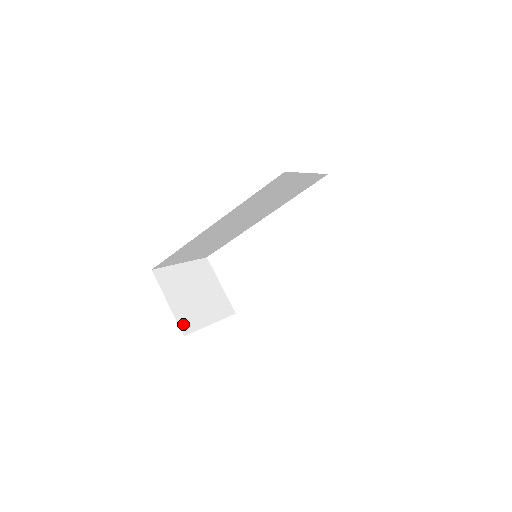
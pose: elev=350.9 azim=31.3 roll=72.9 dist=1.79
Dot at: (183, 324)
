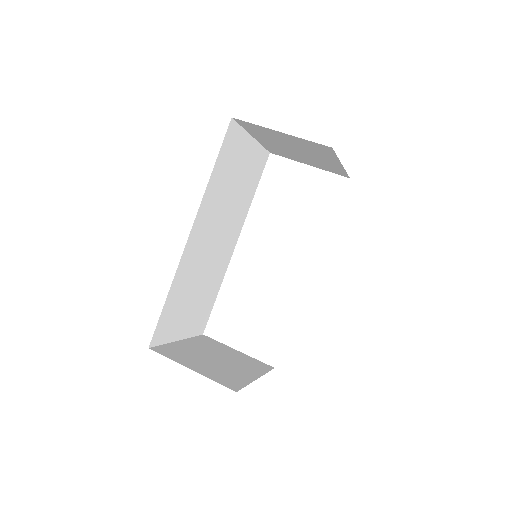
Dot at: (225, 383)
